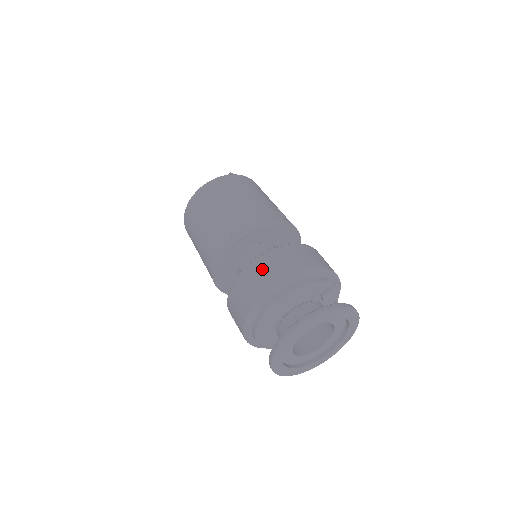
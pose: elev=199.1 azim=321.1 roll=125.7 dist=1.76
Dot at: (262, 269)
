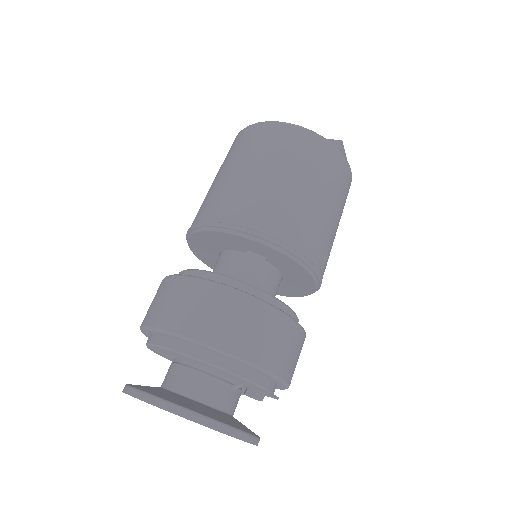
Dot at: (220, 307)
